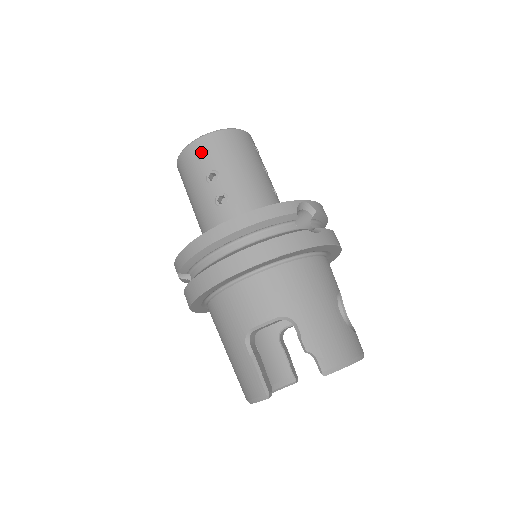
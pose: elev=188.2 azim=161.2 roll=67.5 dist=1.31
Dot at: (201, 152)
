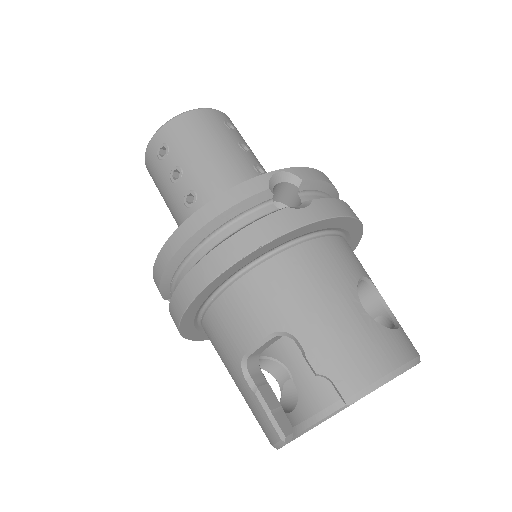
Dot at: (160, 150)
